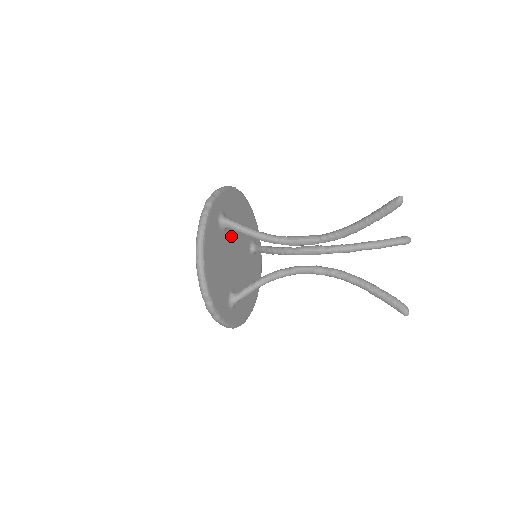
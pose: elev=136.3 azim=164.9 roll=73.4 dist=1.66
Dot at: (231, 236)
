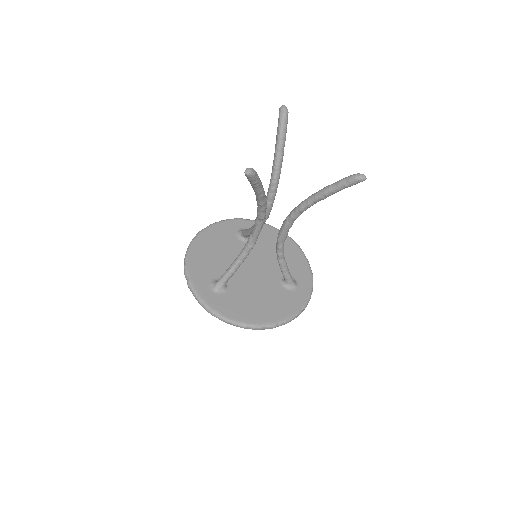
Dot at: (252, 251)
